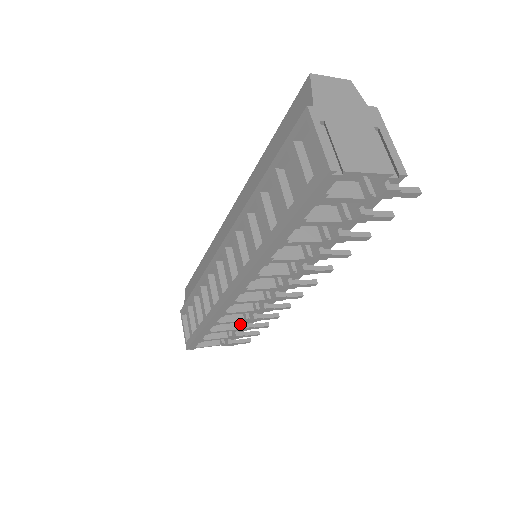
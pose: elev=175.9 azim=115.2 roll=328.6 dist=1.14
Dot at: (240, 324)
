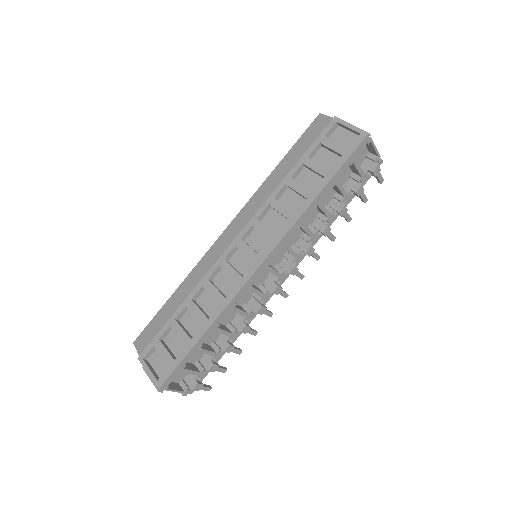
Dot at: (221, 346)
